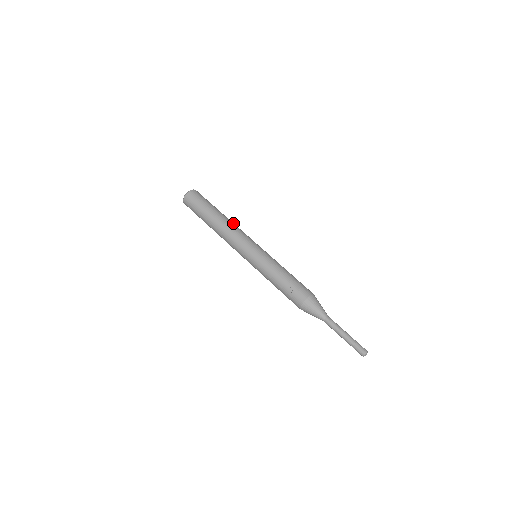
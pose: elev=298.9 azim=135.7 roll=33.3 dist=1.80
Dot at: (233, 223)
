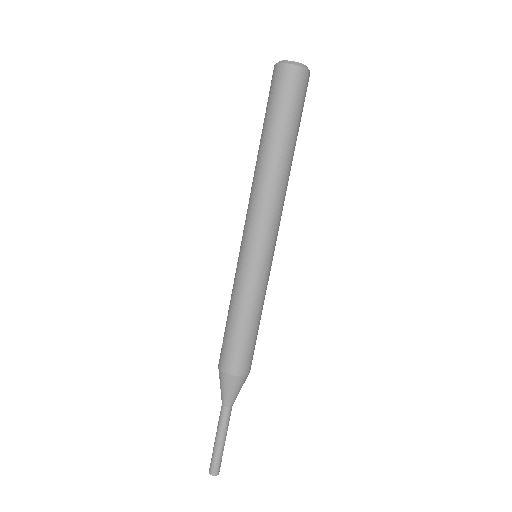
Dot at: (272, 183)
